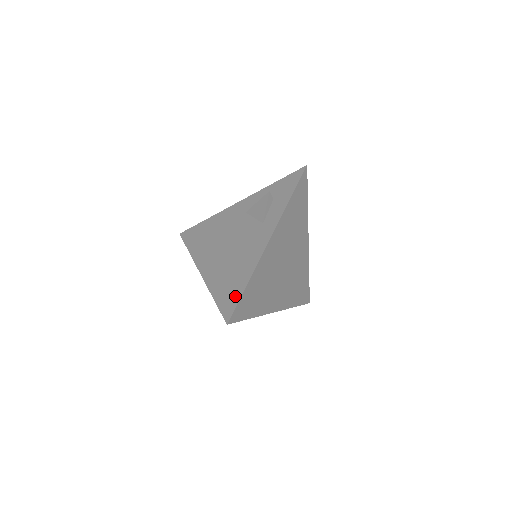
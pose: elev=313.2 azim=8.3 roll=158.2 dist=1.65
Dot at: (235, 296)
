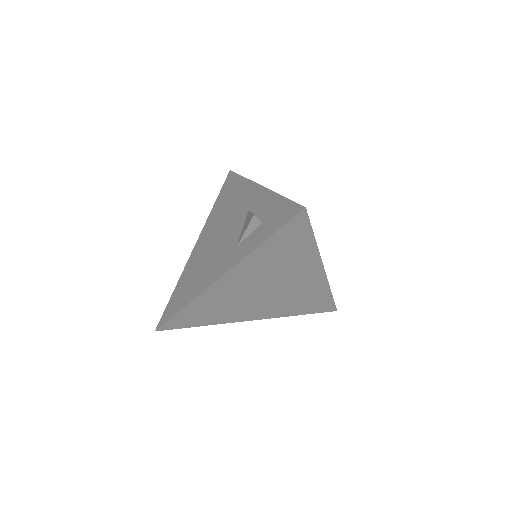
Dot at: (174, 309)
